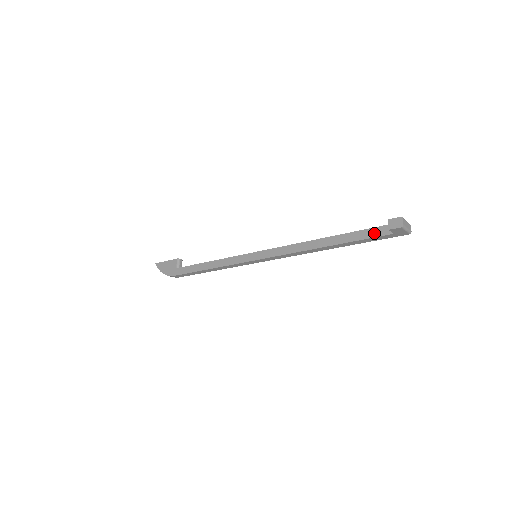
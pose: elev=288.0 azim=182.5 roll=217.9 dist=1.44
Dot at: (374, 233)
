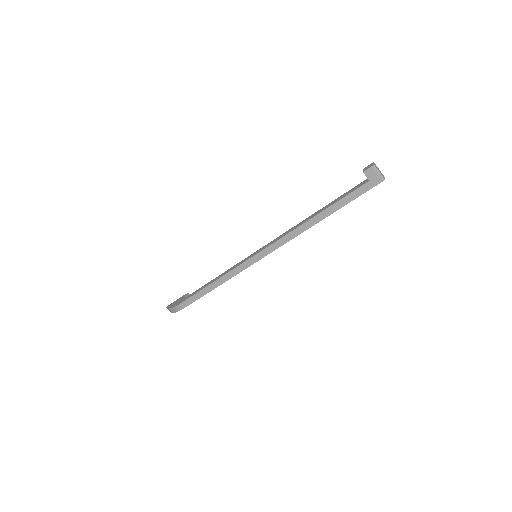
Dot at: (354, 189)
